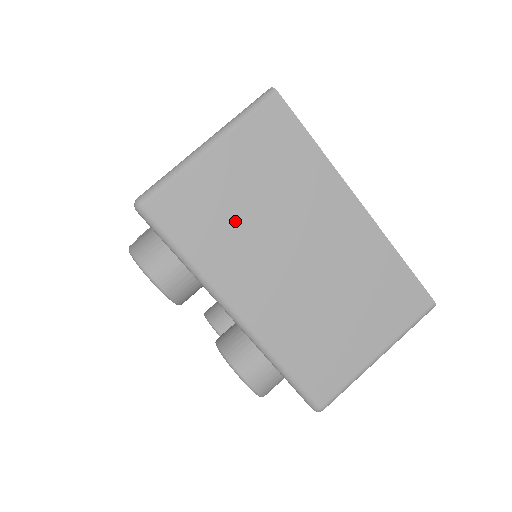
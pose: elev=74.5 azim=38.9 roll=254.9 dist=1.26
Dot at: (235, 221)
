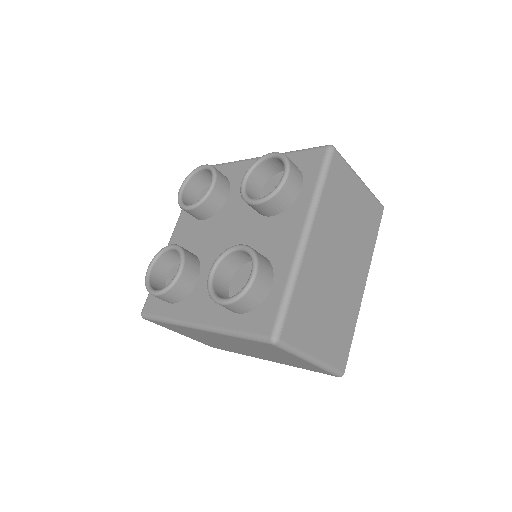
Dot at: (342, 211)
